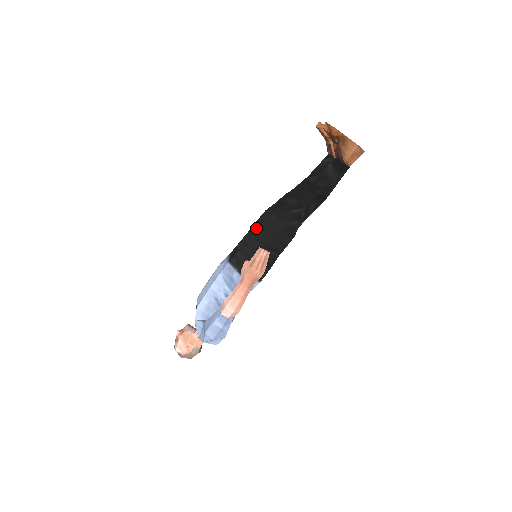
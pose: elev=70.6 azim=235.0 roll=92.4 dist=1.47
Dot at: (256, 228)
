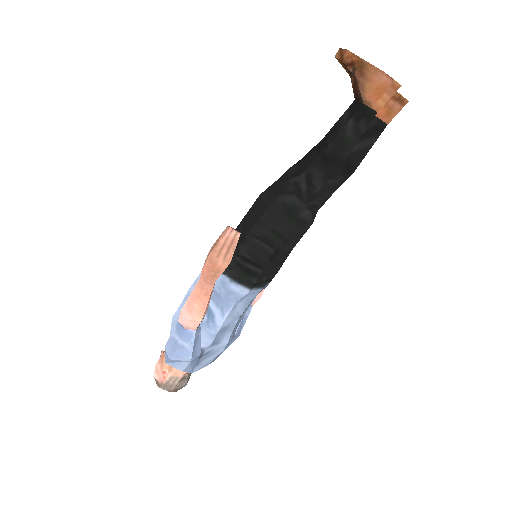
Dot at: occluded
